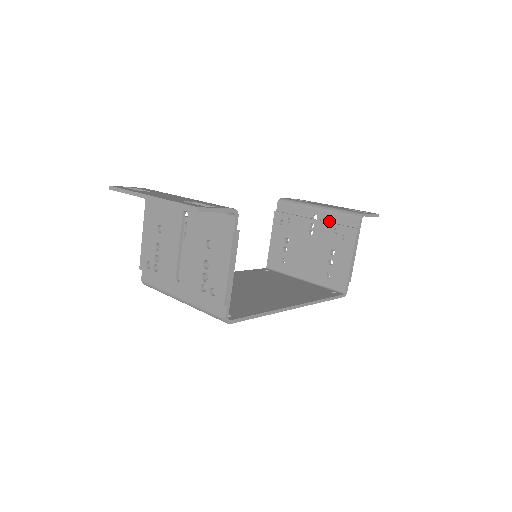
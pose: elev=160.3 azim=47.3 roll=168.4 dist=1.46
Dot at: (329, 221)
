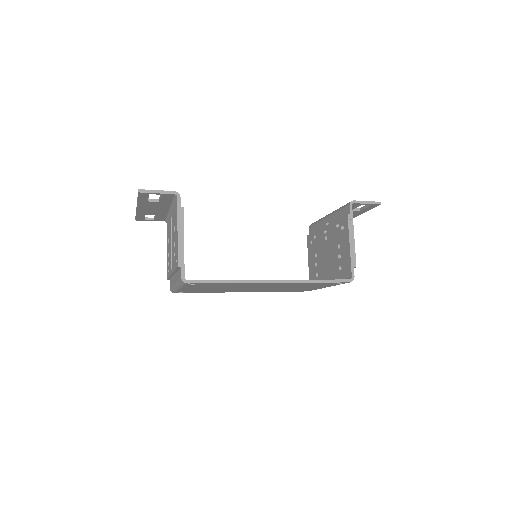
Dot at: occluded
